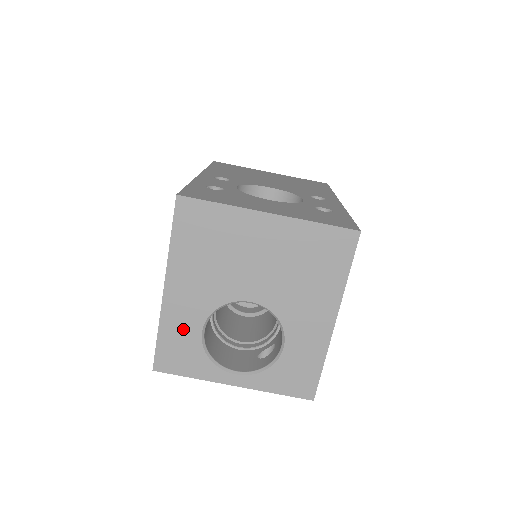
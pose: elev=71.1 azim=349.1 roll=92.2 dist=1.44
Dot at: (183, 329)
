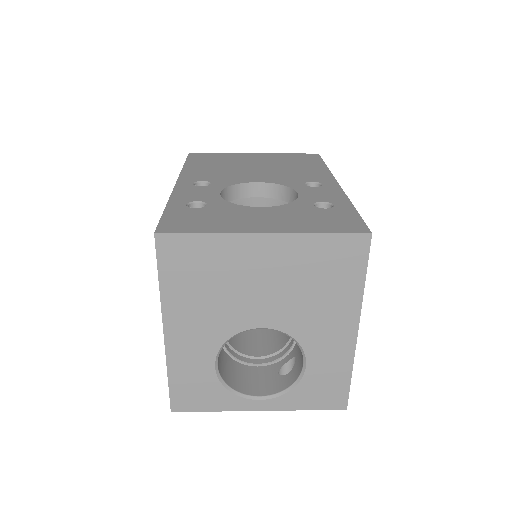
Dot at: (194, 367)
